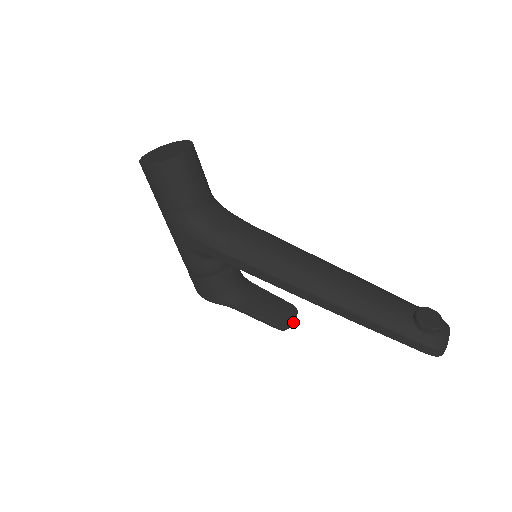
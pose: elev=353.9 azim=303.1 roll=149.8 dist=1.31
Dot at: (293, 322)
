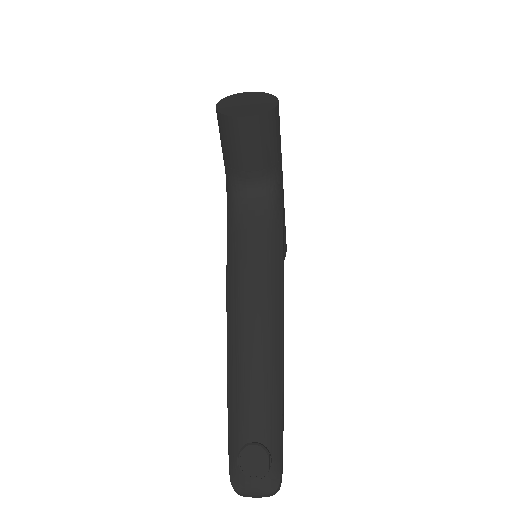
Dot at: occluded
